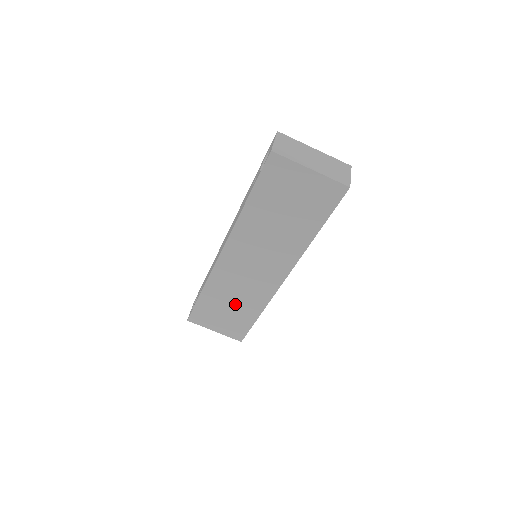
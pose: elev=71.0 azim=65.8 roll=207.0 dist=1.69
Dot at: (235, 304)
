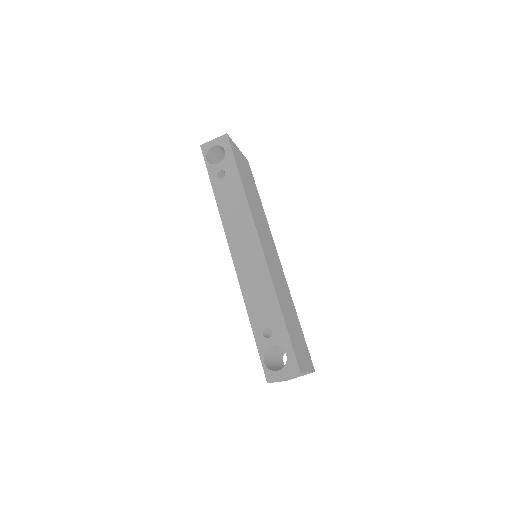
Dot at: occluded
